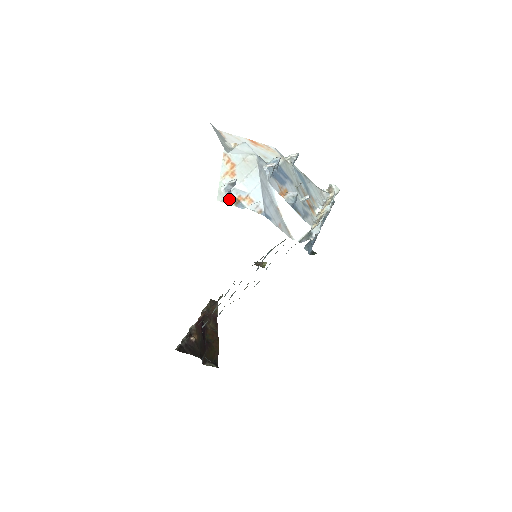
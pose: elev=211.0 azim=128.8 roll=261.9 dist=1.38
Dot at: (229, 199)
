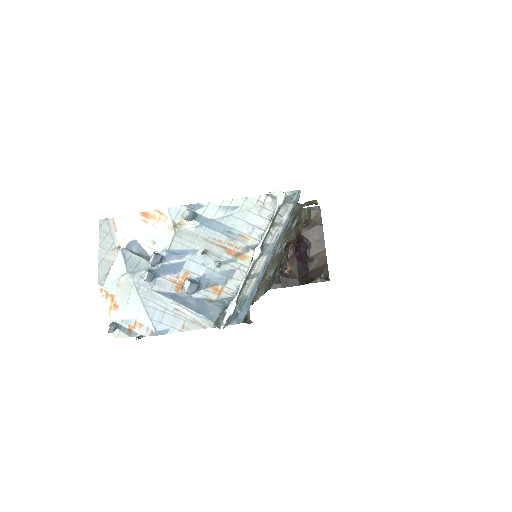
Dot at: (122, 332)
